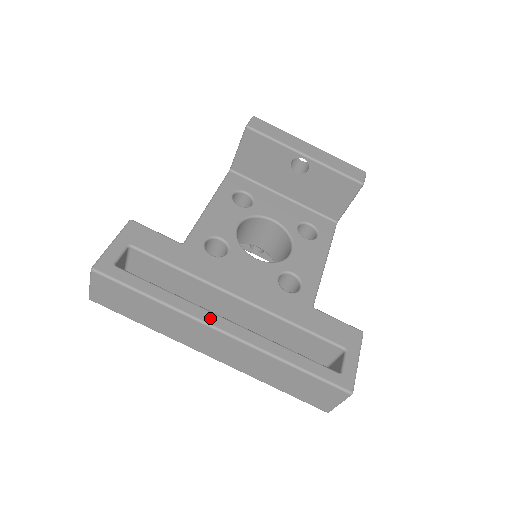
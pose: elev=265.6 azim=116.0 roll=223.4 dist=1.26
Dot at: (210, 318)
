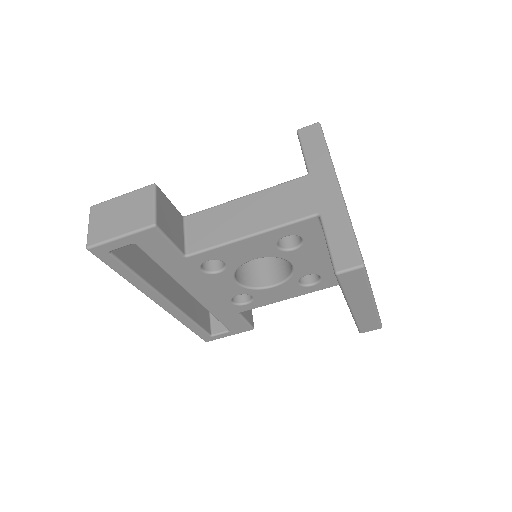
Dot at: (156, 298)
